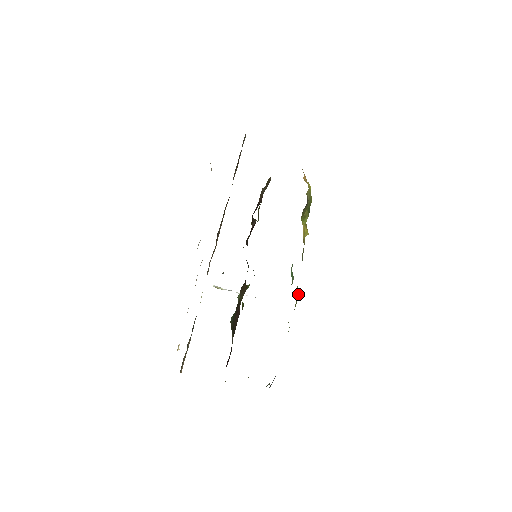
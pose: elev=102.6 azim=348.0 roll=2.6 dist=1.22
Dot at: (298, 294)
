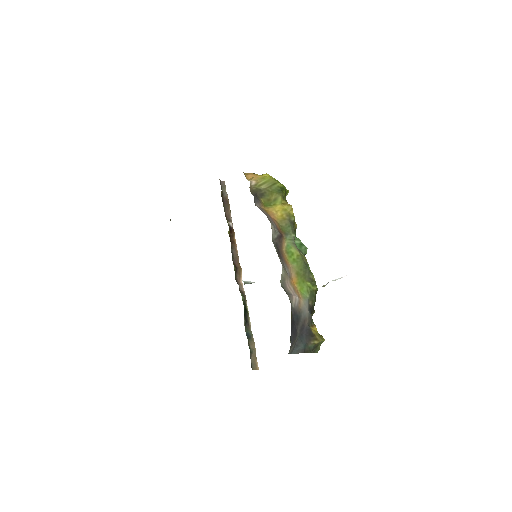
Dot at: (300, 260)
